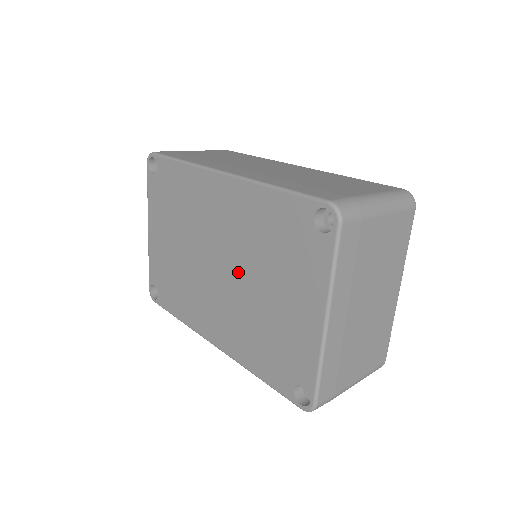
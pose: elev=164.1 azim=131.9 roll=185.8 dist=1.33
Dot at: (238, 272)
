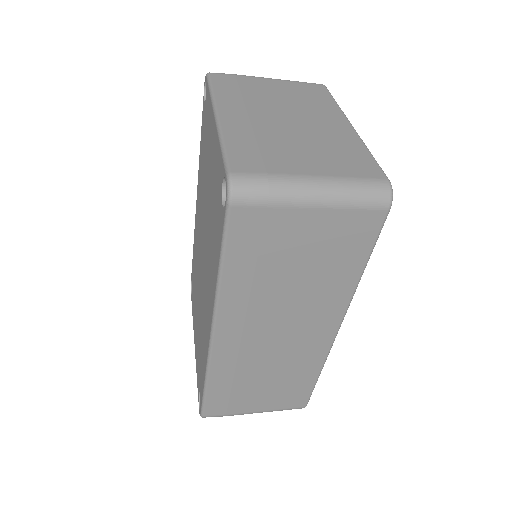
Dot at: (204, 226)
